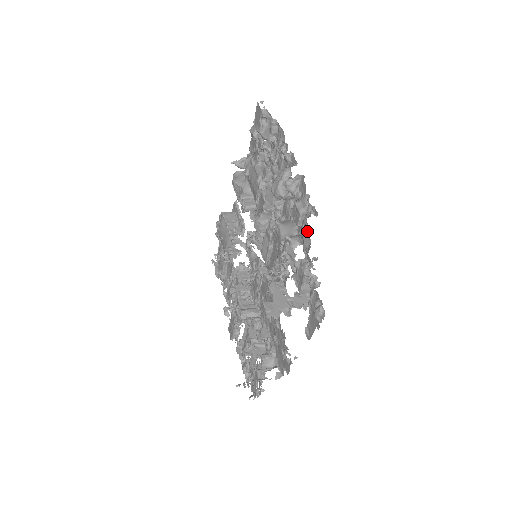
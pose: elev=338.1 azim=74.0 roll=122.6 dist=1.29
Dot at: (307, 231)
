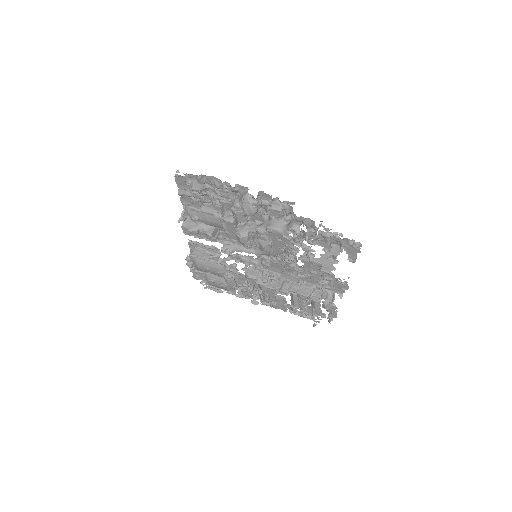
Dot at: occluded
